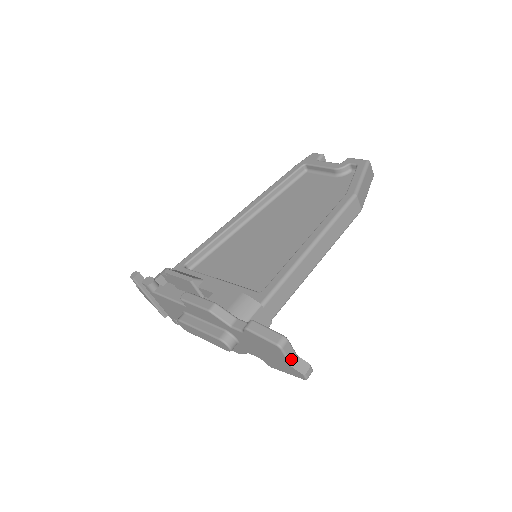
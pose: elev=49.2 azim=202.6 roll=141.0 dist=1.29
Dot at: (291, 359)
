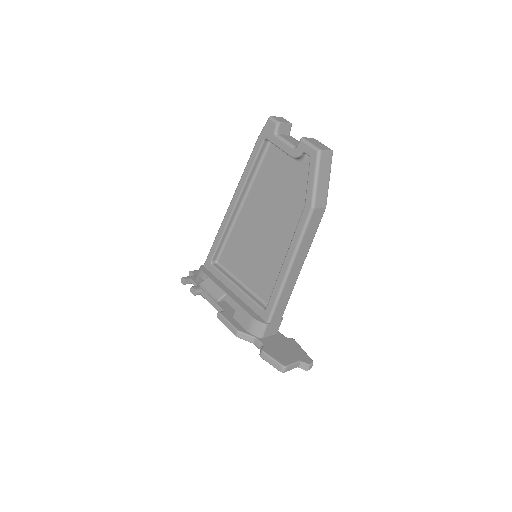
Dot at: (295, 367)
